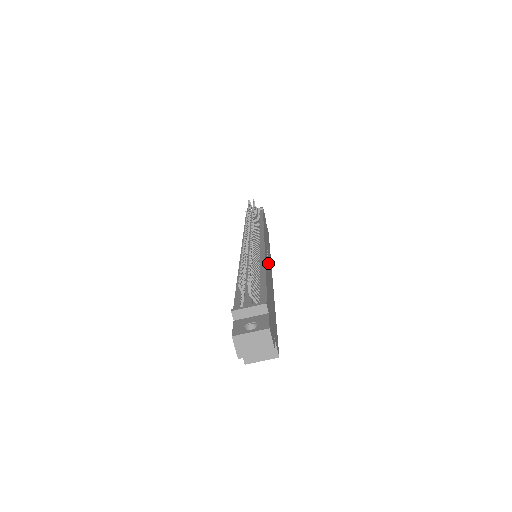
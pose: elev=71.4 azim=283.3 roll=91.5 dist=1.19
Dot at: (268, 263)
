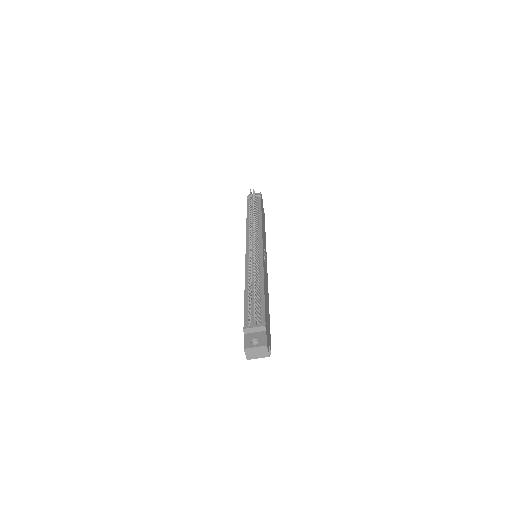
Dot at: (265, 266)
